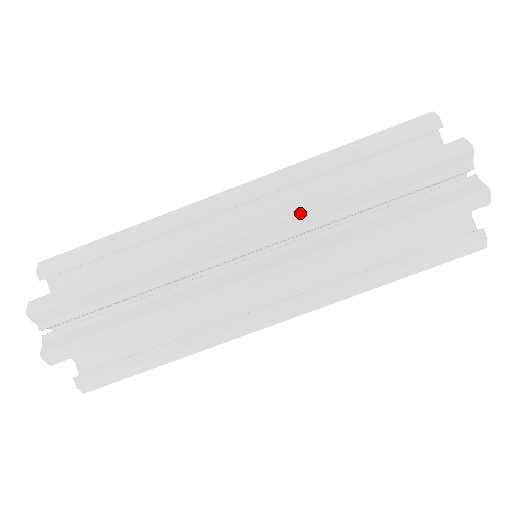
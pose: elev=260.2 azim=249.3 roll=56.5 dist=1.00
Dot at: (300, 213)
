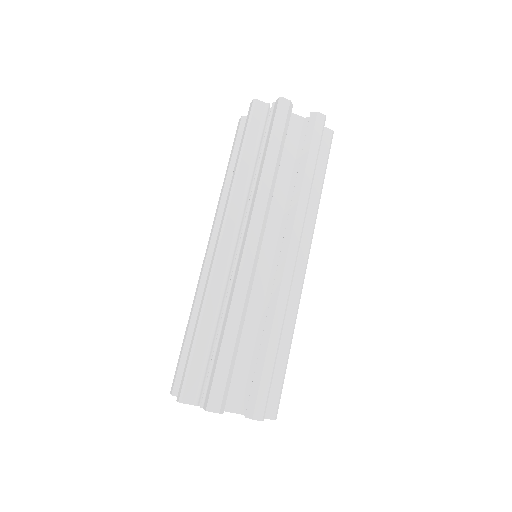
Dot at: (230, 201)
